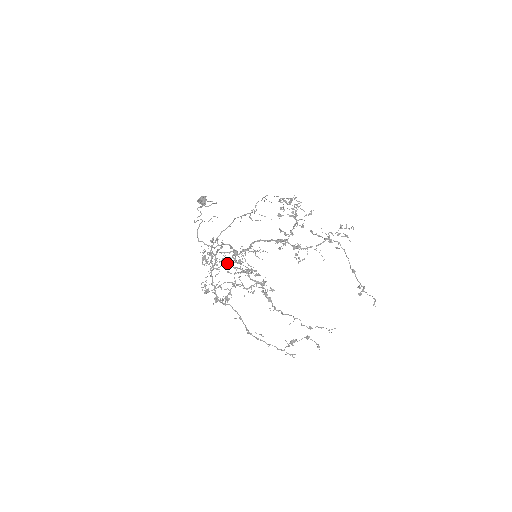
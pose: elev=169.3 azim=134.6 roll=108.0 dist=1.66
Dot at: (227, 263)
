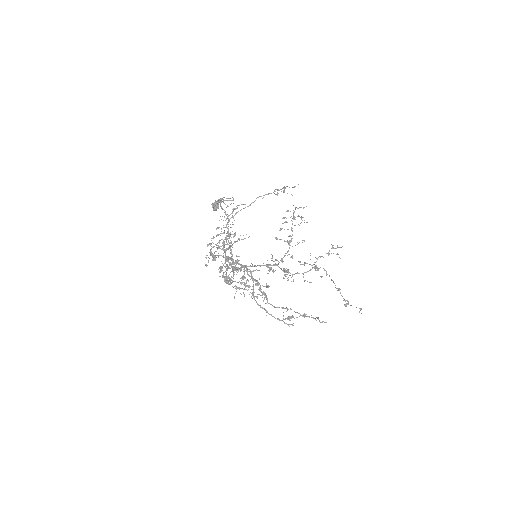
Dot at: (227, 258)
